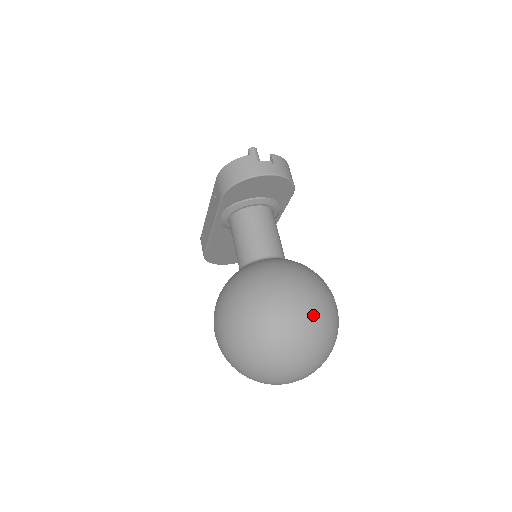
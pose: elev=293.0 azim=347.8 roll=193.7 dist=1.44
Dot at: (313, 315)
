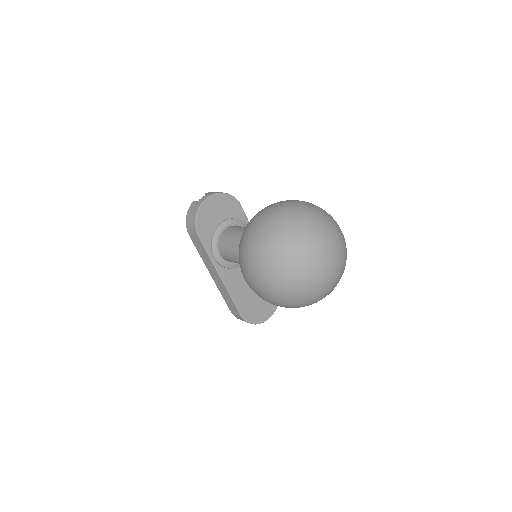
Dot at: (291, 205)
